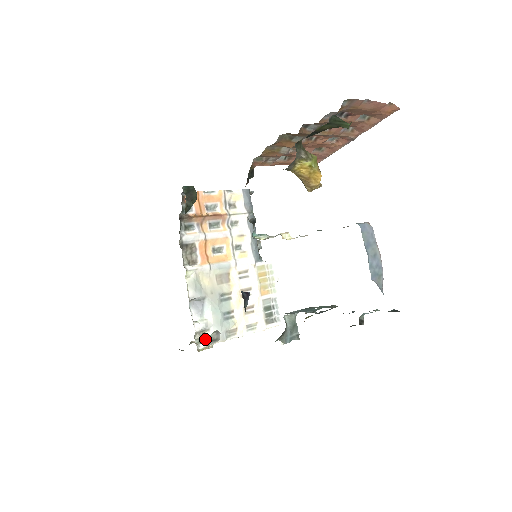
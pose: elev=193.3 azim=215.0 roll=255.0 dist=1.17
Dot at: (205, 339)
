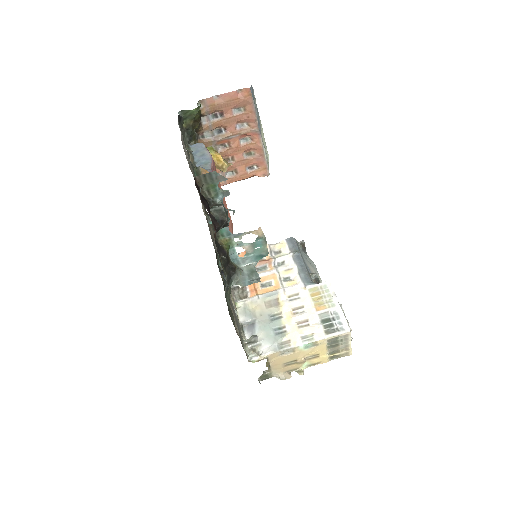
Dot at: (259, 354)
